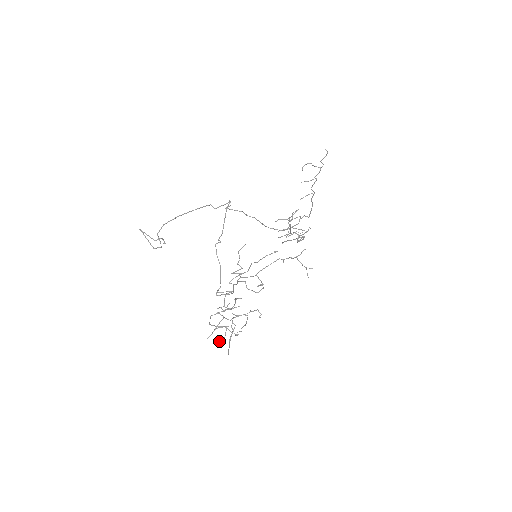
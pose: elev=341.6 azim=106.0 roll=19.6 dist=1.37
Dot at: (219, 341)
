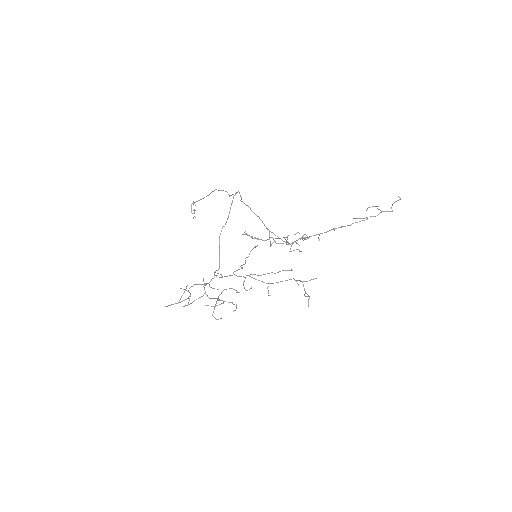
Dot at: (186, 305)
